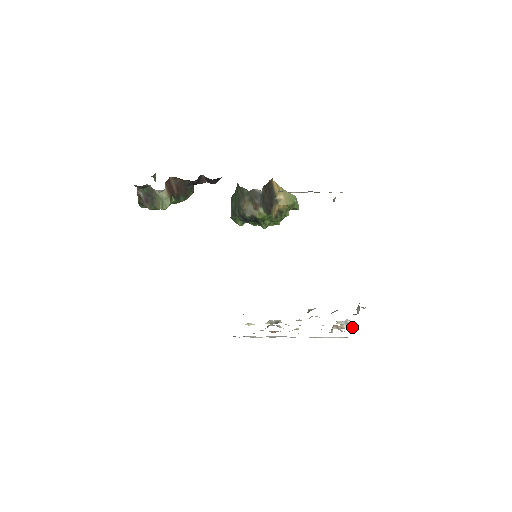
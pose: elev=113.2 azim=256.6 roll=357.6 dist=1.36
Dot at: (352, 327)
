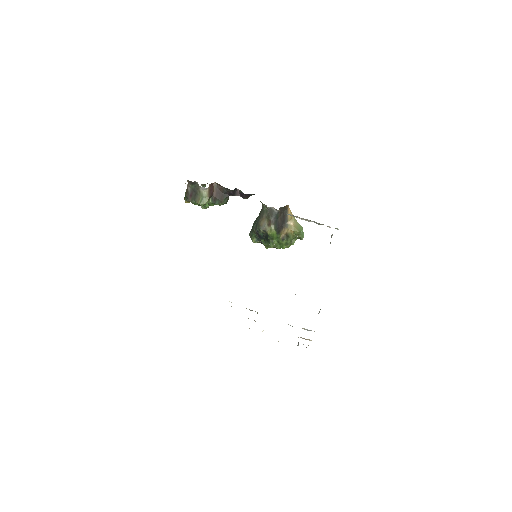
Dot at: occluded
